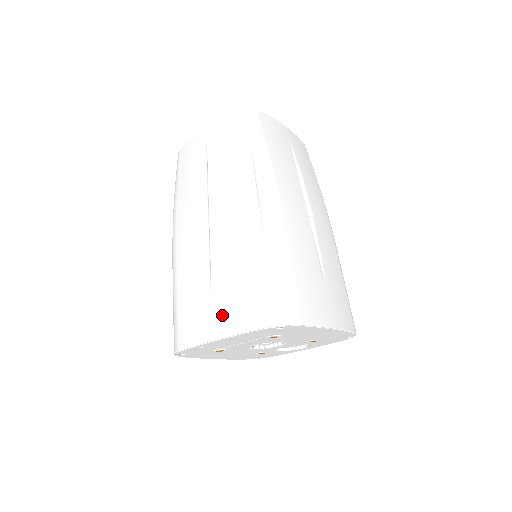
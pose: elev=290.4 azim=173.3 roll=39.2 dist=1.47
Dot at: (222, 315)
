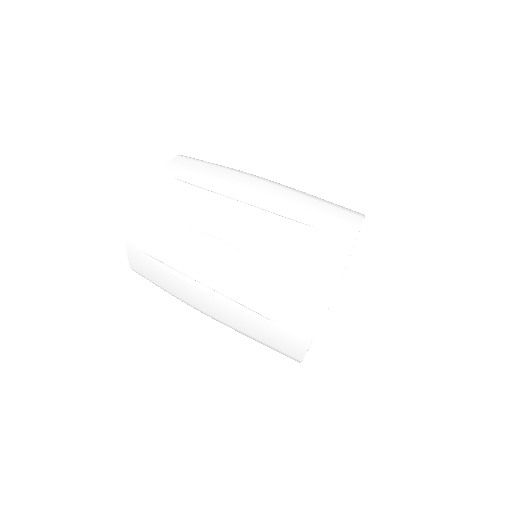
Dot at: (298, 326)
